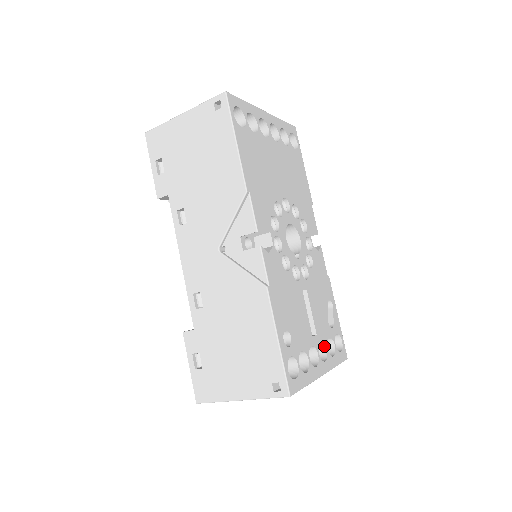
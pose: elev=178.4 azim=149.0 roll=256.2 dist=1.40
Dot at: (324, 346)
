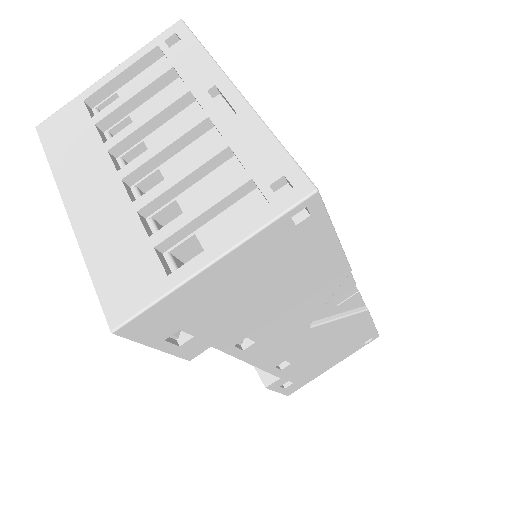
Dot at: occluded
